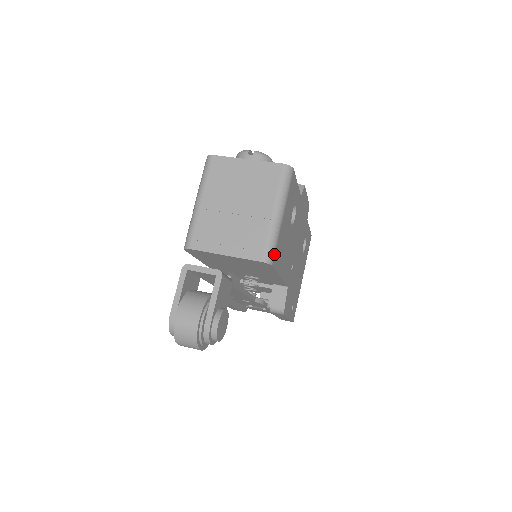
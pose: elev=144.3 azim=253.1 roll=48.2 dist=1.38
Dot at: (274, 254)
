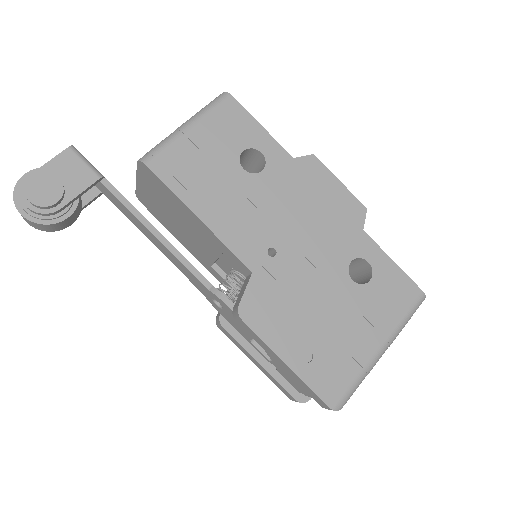
Dot at: (155, 156)
